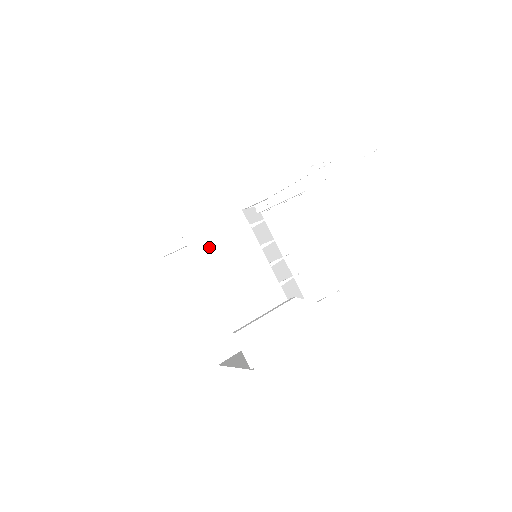
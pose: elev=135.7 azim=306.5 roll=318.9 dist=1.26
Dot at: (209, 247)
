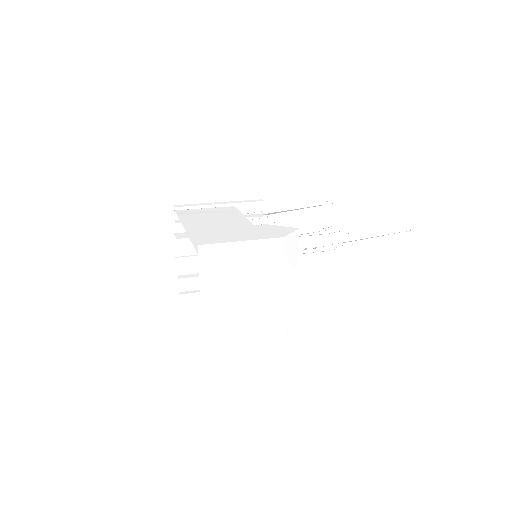
Dot at: (194, 214)
